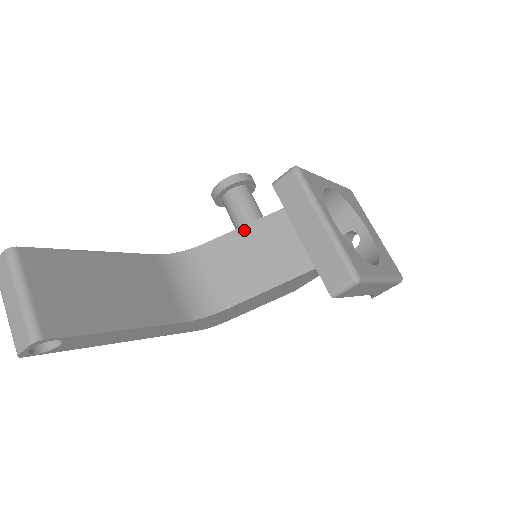
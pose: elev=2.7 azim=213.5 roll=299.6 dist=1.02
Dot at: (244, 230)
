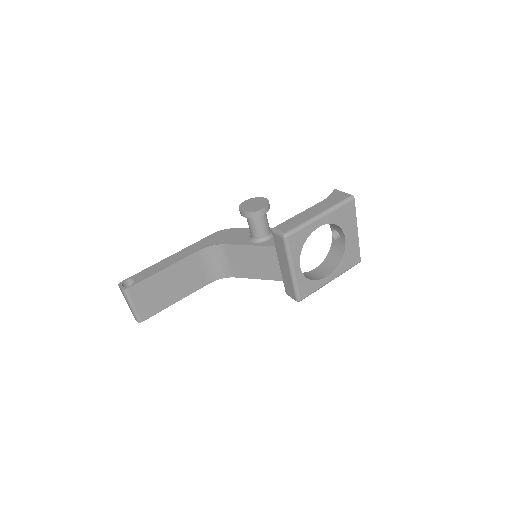
Dot at: (250, 248)
